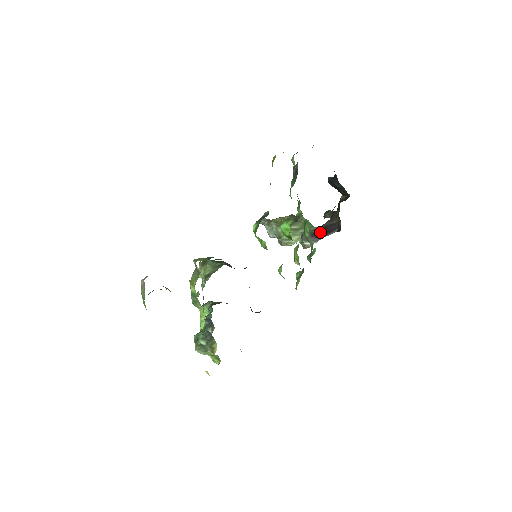
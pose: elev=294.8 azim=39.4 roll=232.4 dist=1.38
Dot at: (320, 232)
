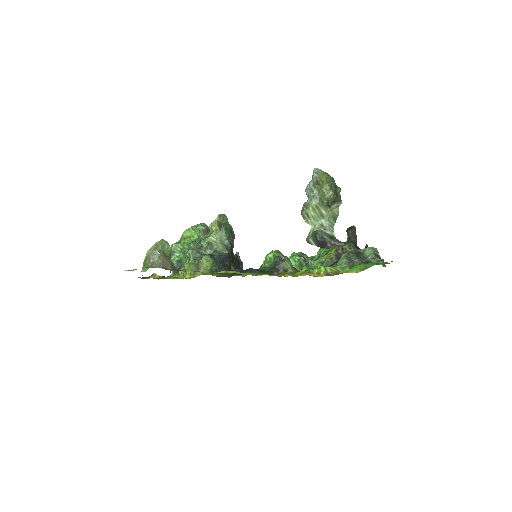
Dot at: (328, 243)
